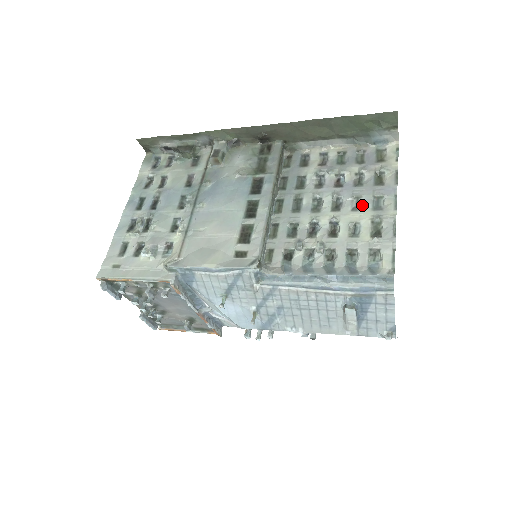
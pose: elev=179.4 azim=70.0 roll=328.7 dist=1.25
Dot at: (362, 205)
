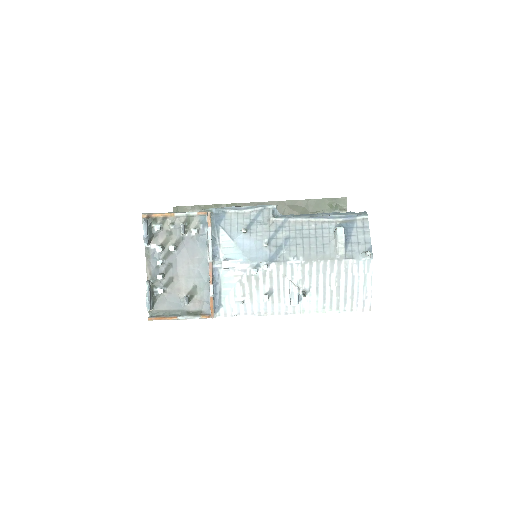
Dot at: occluded
